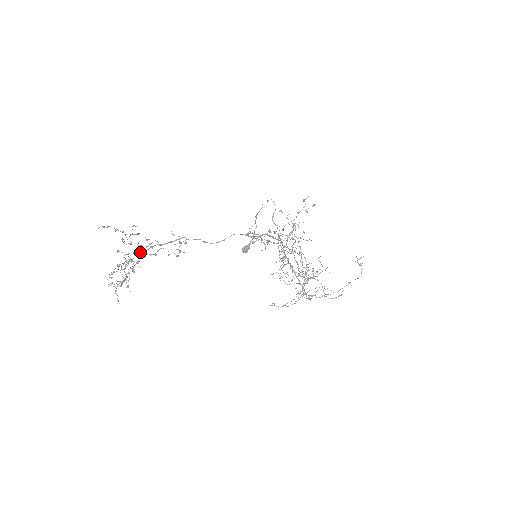
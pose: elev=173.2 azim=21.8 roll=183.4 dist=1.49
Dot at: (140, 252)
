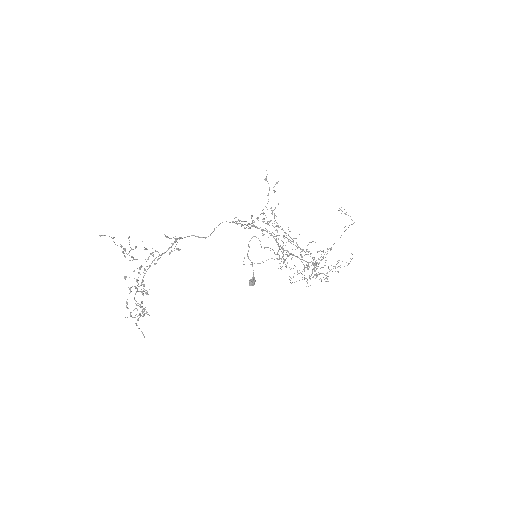
Dot at: occluded
